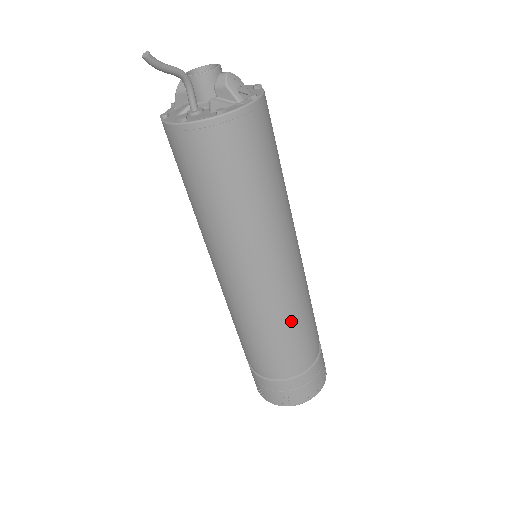
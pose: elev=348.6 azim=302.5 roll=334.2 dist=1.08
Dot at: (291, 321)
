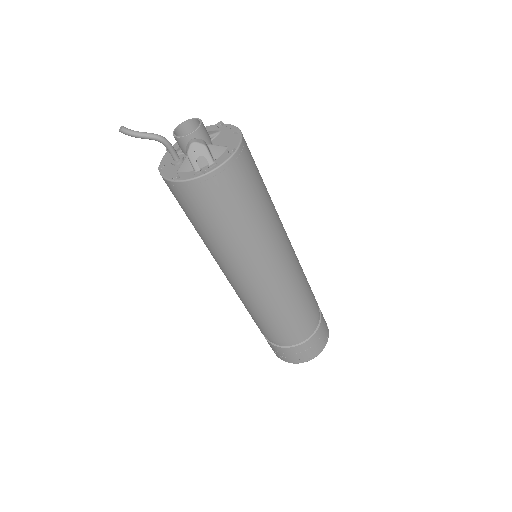
Dot at: (265, 315)
